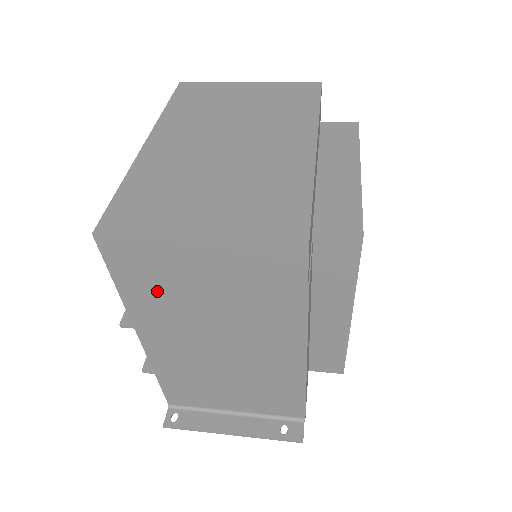
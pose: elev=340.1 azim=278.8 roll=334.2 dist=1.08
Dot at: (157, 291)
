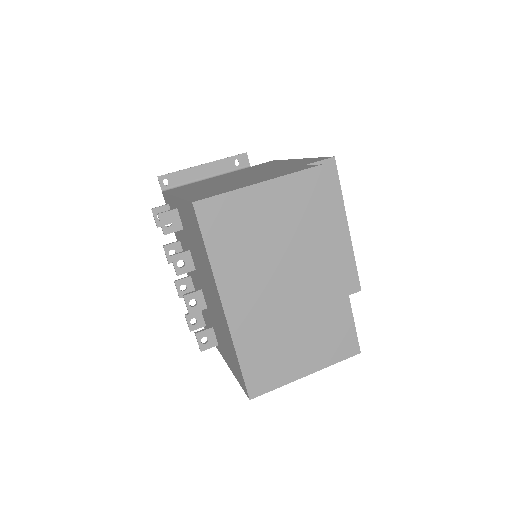
Dot at: occluded
